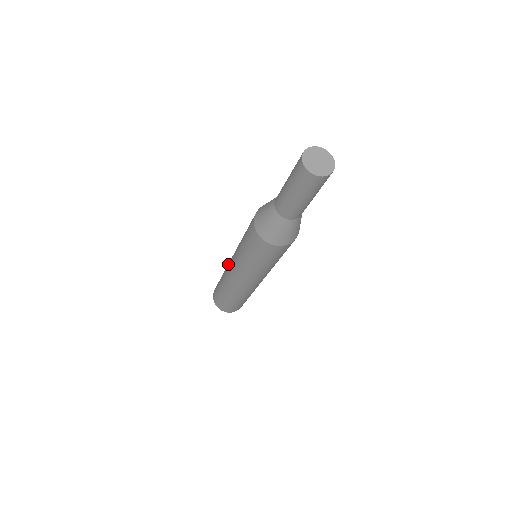
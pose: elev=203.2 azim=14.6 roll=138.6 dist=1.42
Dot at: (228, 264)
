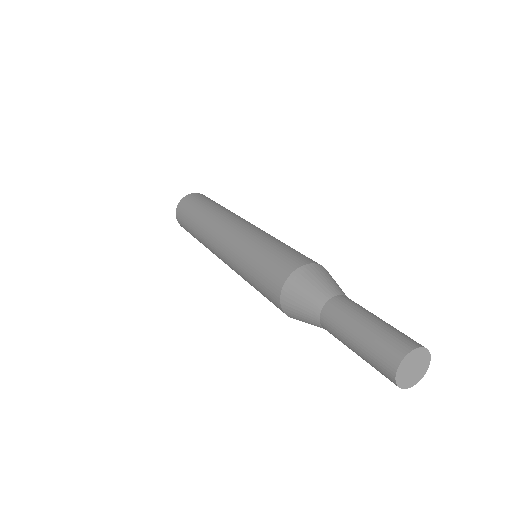
Dot at: occluded
